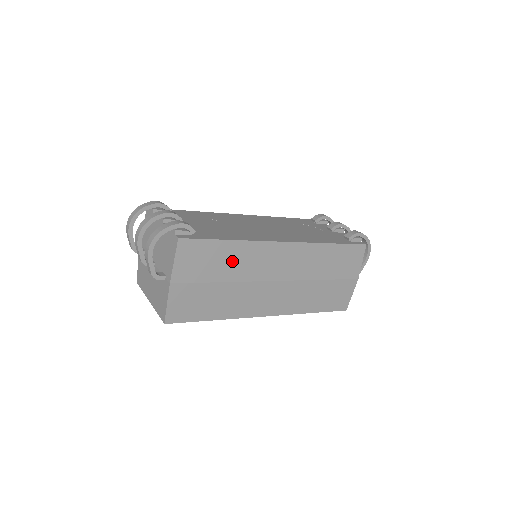
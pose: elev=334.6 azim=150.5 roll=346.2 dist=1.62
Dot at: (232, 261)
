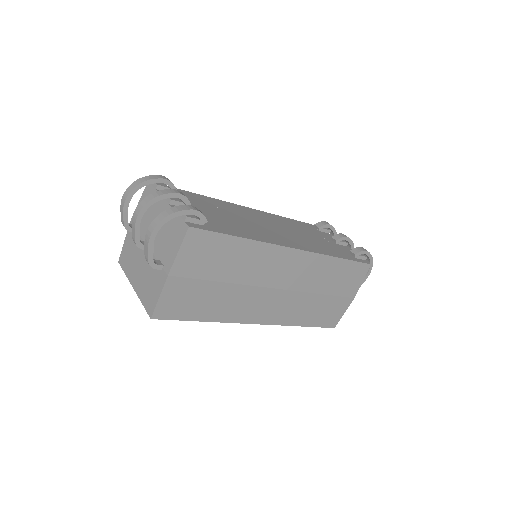
Dot at: (239, 261)
